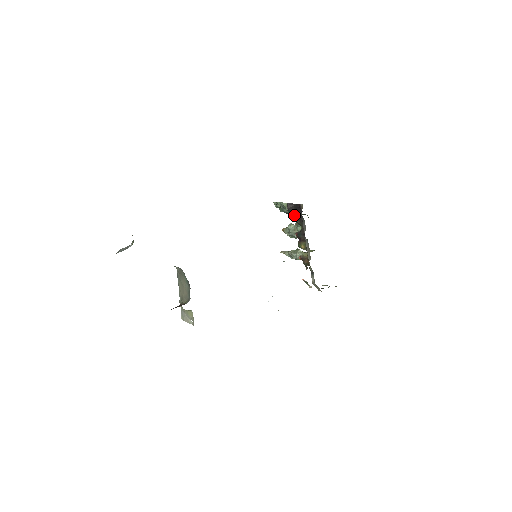
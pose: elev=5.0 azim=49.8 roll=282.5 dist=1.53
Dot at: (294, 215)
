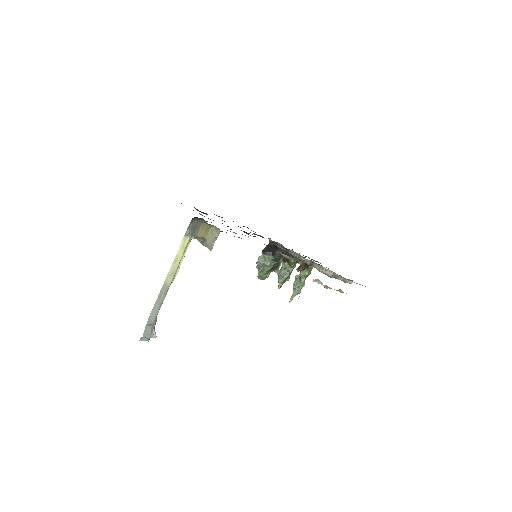
Dot at: (272, 253)
